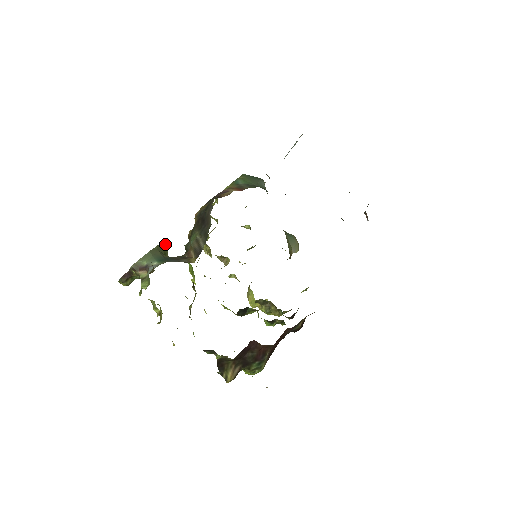
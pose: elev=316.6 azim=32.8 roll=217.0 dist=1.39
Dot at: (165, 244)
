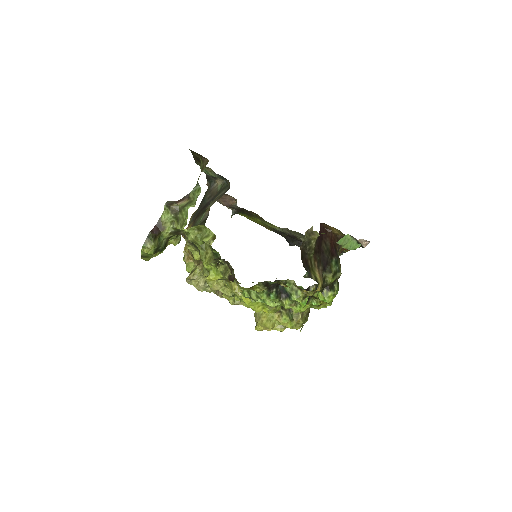
Dot at: occluded
